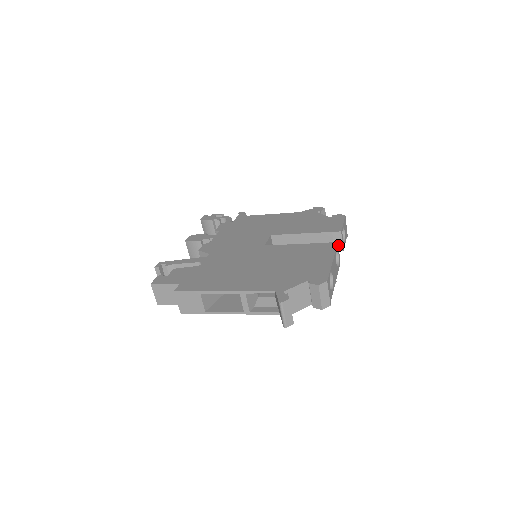
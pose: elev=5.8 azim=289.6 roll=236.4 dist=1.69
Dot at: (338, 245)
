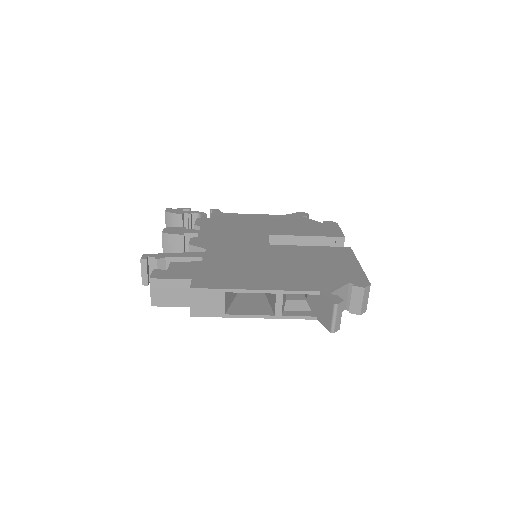
Dot at: occluded
